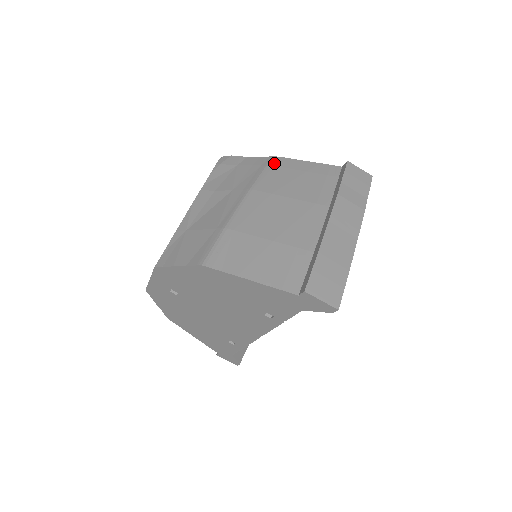
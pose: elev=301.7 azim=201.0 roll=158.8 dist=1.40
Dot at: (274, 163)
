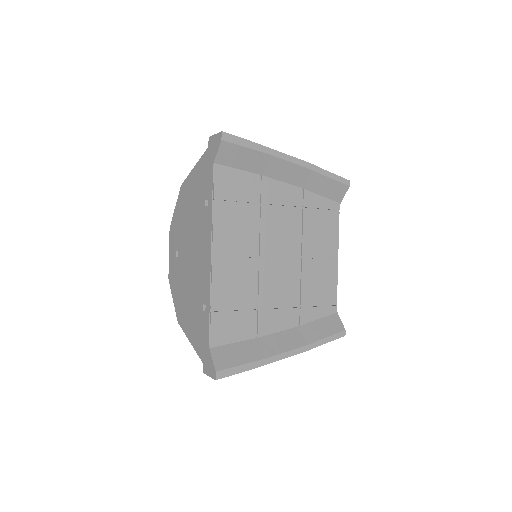
Dot at: occluded
